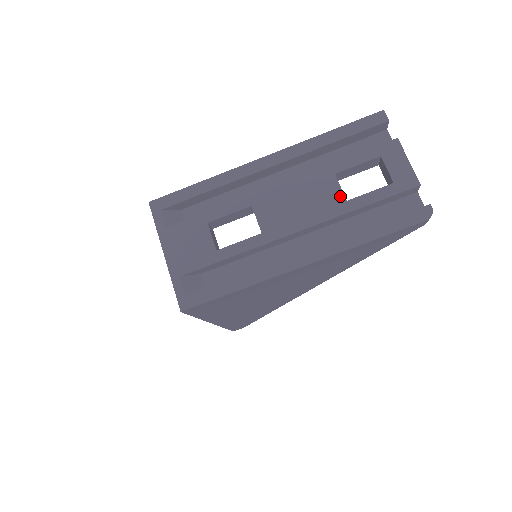
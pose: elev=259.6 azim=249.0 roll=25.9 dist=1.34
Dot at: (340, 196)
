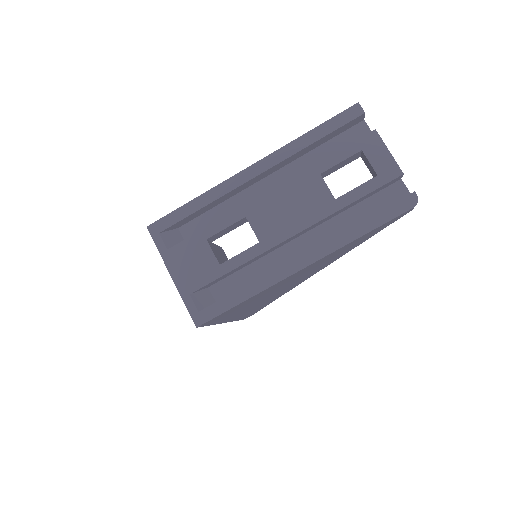
Dot at: (328, 195)
